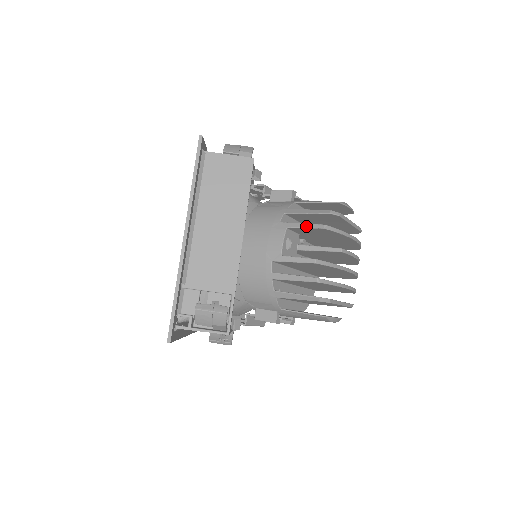
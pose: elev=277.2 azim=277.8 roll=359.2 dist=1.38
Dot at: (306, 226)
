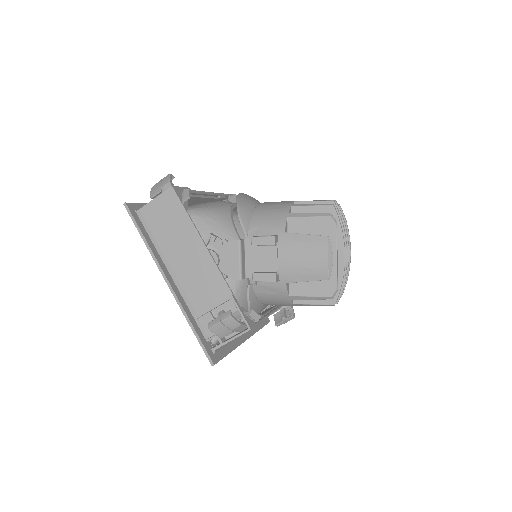
Dot at: occluded
